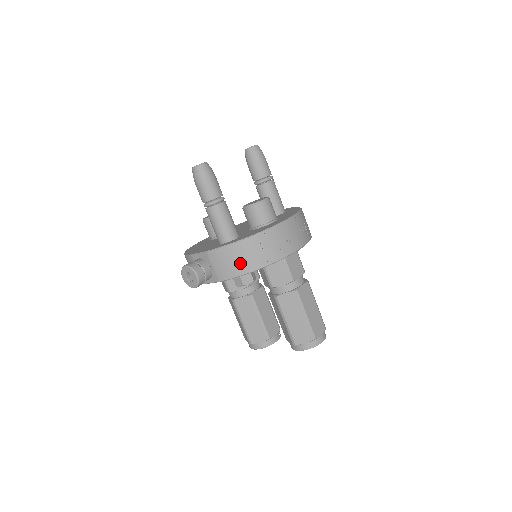
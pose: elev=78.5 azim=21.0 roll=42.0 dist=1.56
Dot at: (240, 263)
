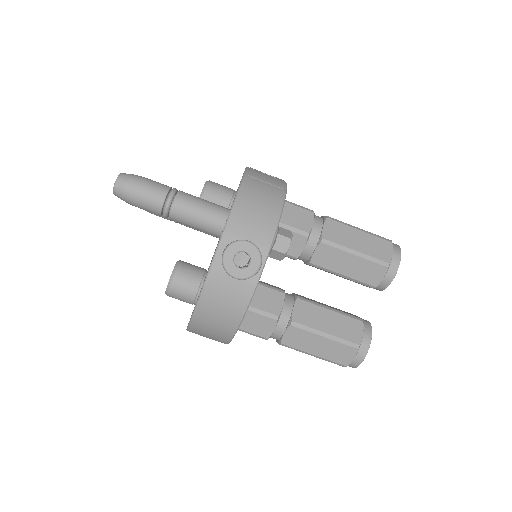
Dot at: (265, 205)
